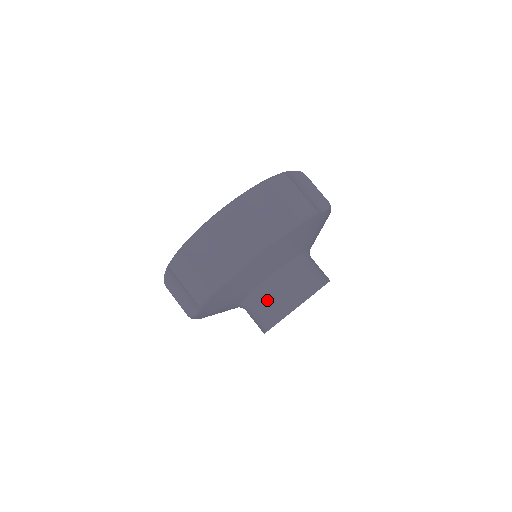
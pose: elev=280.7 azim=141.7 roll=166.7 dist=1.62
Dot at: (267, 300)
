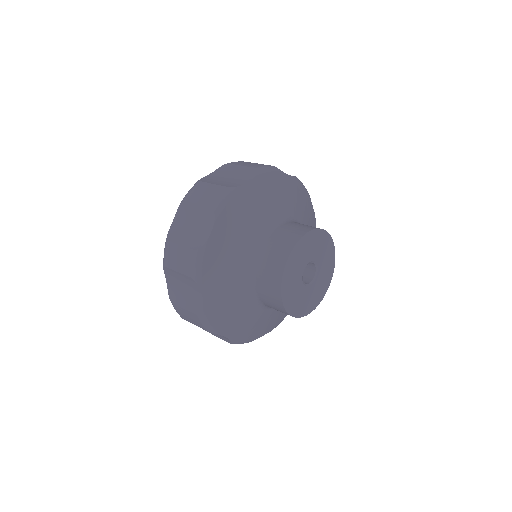
Dot at: occluded
